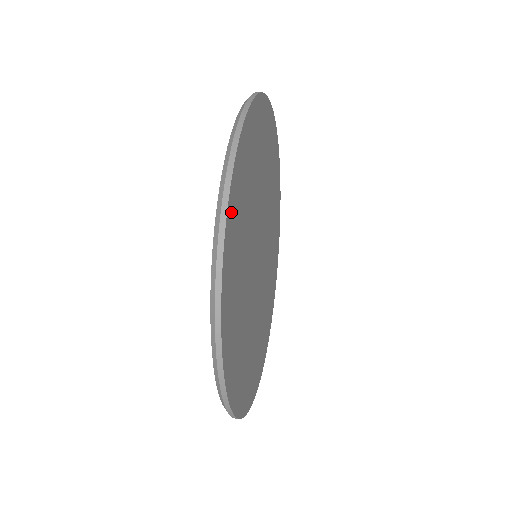
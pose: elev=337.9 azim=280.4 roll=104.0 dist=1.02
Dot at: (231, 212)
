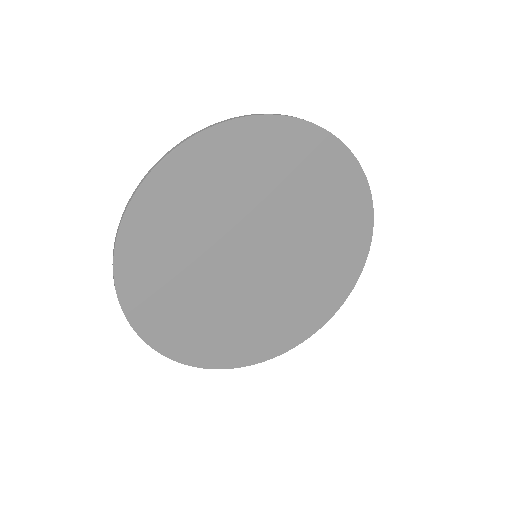
Dot at: (142, 207)
